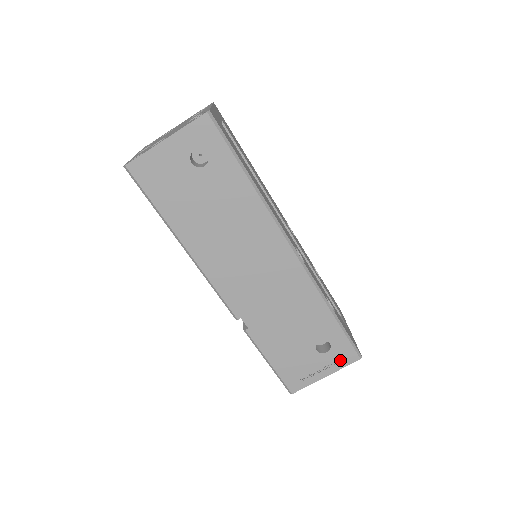
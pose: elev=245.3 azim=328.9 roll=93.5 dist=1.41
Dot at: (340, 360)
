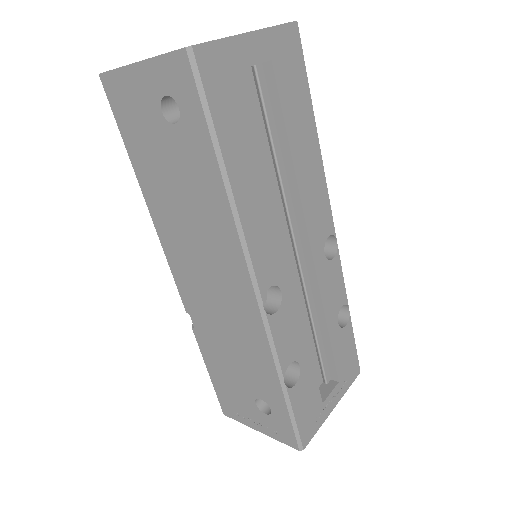
Dot at: (277, 432)
